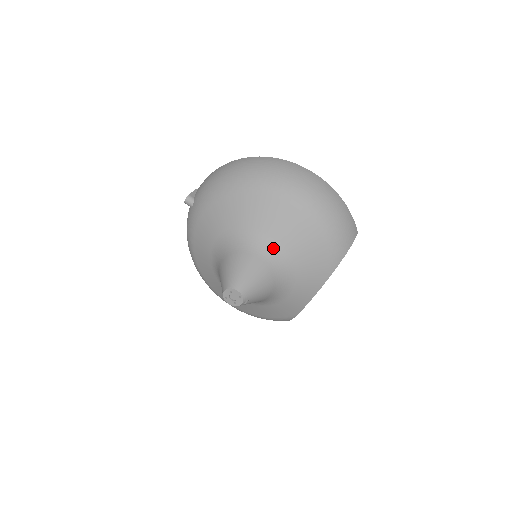
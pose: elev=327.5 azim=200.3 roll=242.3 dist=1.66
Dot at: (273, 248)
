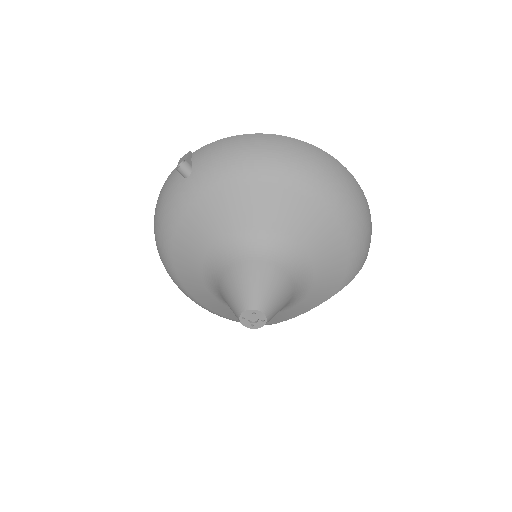
Dot at: (301, 261)
